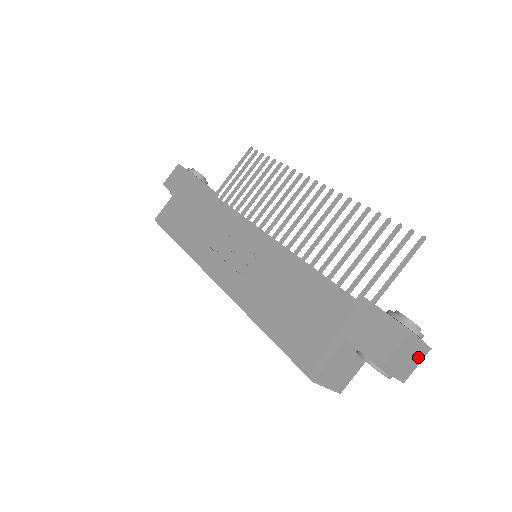
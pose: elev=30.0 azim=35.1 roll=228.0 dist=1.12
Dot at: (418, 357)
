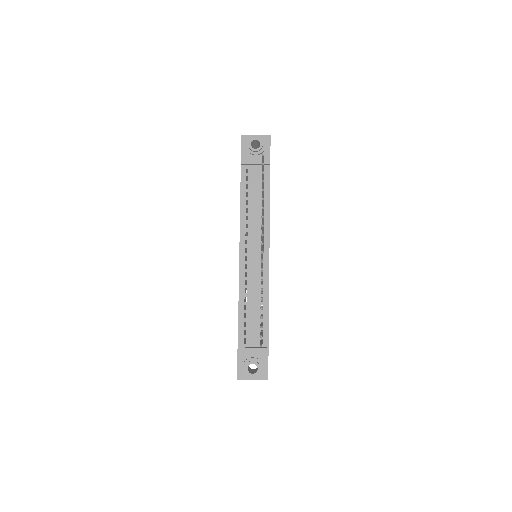
Dot at: occluded
